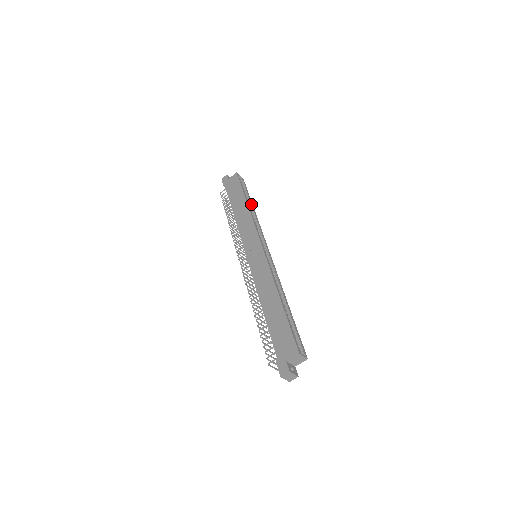
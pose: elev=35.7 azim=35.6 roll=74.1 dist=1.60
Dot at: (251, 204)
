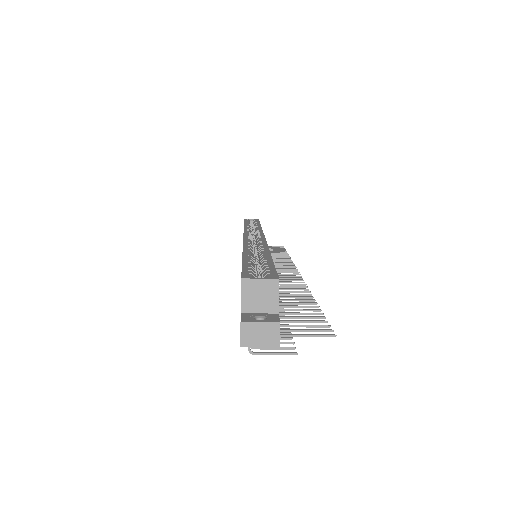
Dot at: occluded
